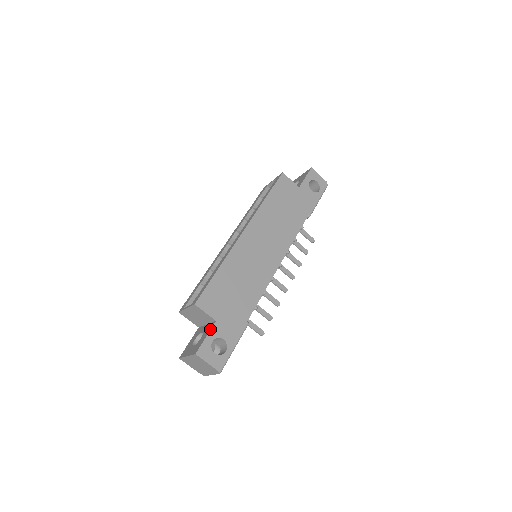
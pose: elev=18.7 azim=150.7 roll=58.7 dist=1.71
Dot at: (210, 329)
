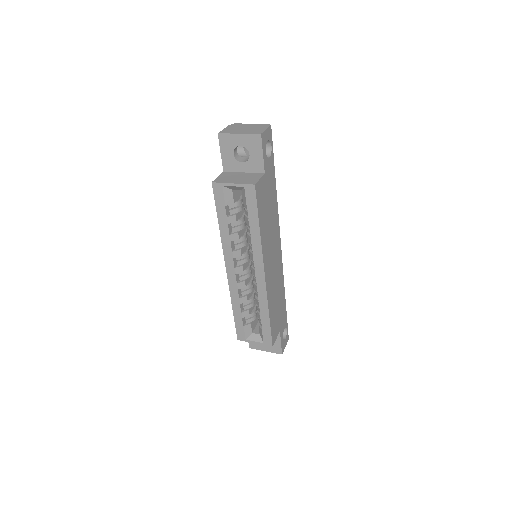
Dot at: (280, 338)
